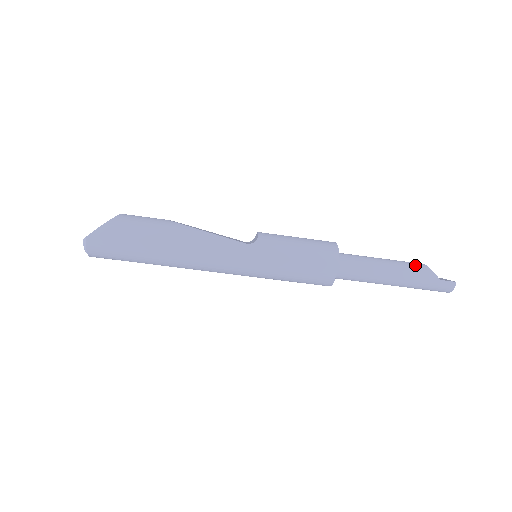
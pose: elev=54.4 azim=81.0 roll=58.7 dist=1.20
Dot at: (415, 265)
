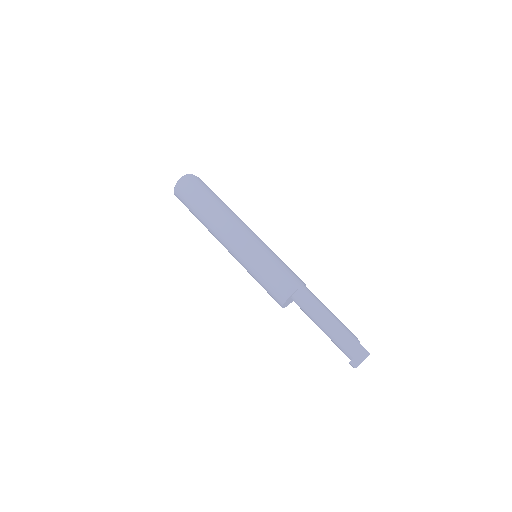
Dot at: occluded
